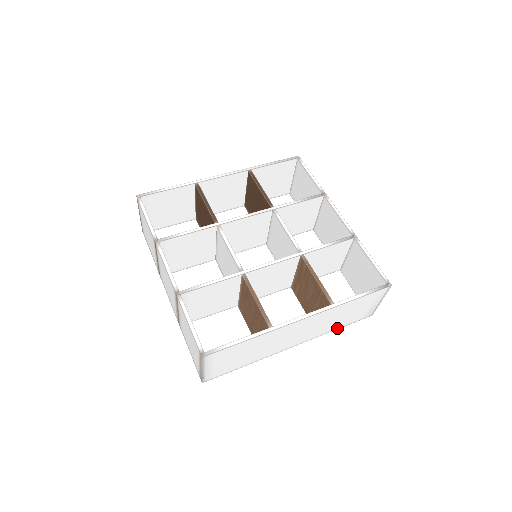
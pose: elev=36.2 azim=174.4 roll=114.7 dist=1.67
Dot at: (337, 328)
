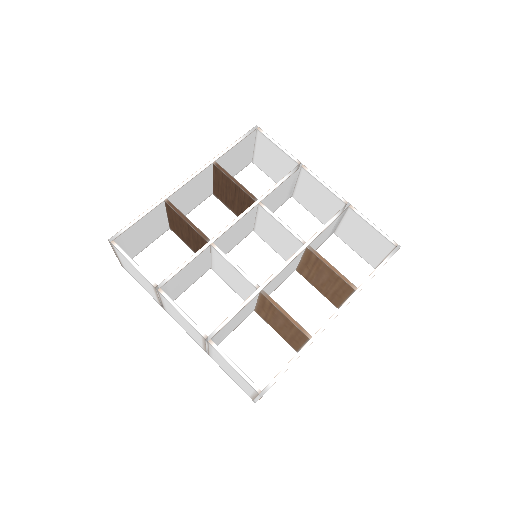
Dot at: occluded
